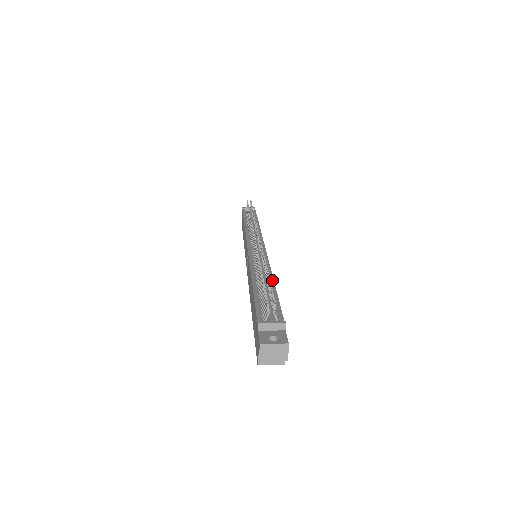
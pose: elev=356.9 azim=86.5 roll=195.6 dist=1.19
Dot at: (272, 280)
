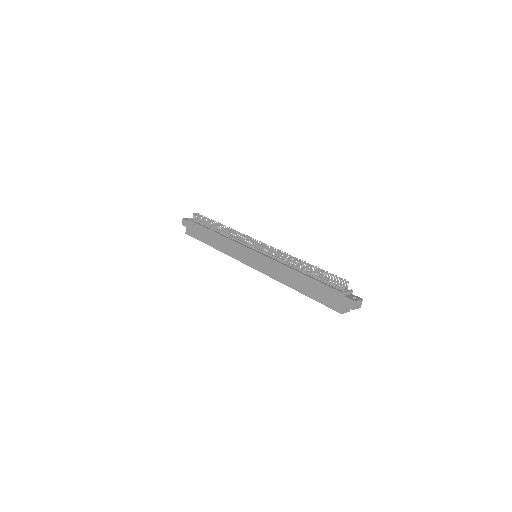
Dot at: occluded
